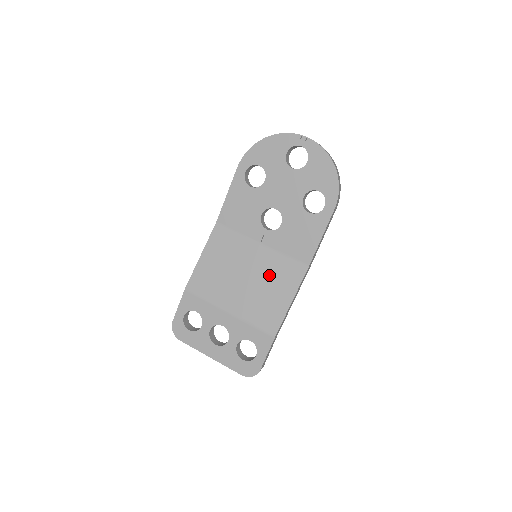
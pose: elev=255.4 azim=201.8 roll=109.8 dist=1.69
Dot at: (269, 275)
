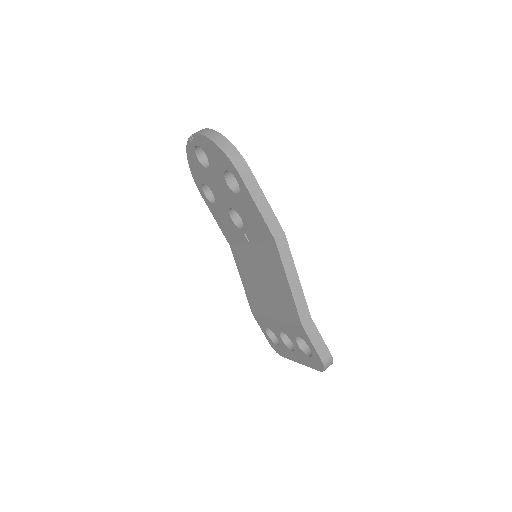
Dot at: (267, 268)
